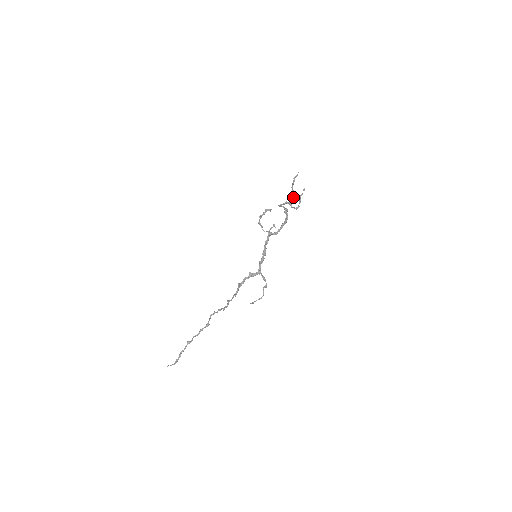
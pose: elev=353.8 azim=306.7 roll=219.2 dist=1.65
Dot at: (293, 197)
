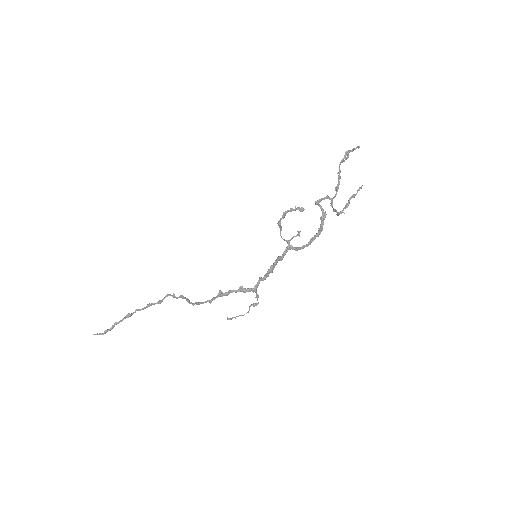
Dot at: (338, 187)
